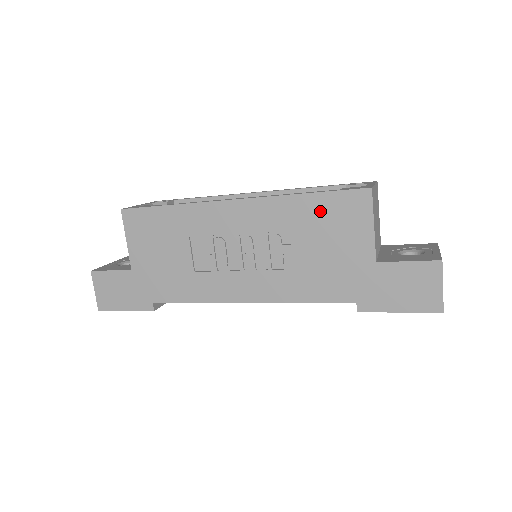
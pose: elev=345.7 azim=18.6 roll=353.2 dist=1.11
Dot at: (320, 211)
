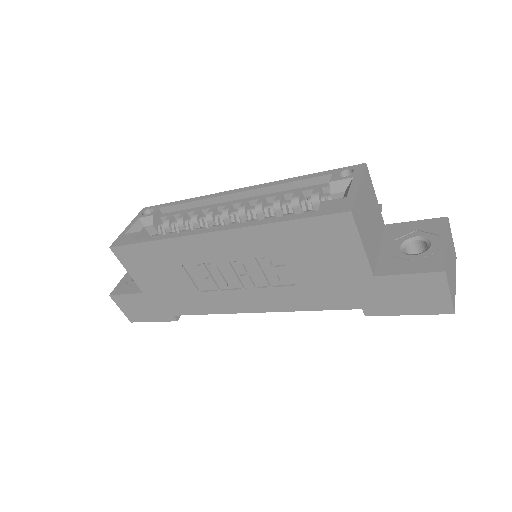
Dot at: (302, 236)
